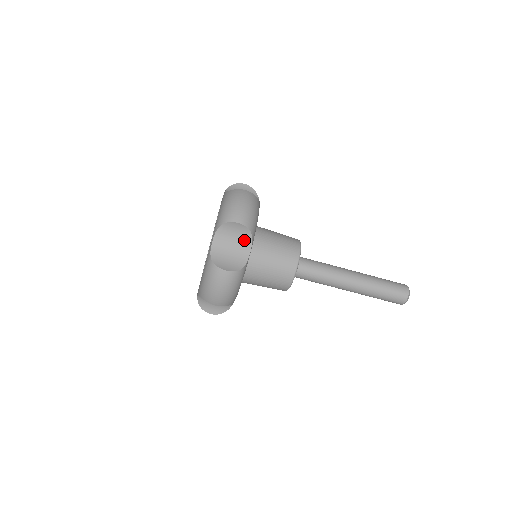
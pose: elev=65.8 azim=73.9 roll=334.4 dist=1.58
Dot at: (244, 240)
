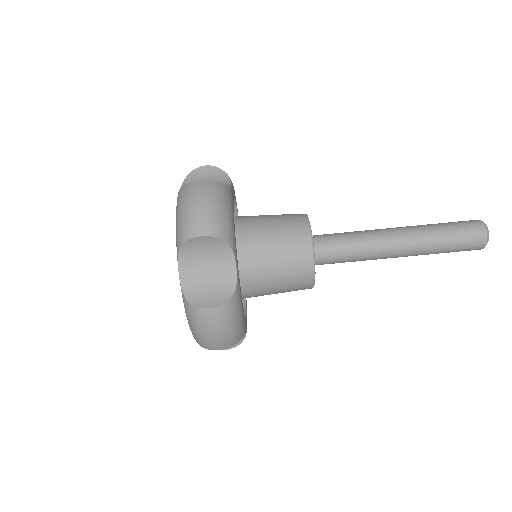
Dot at: (219, 181)
